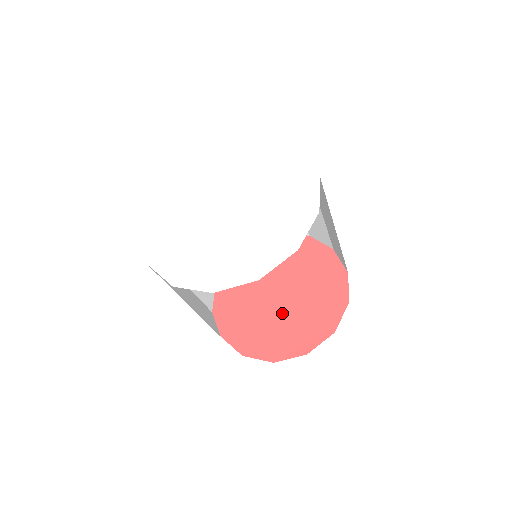
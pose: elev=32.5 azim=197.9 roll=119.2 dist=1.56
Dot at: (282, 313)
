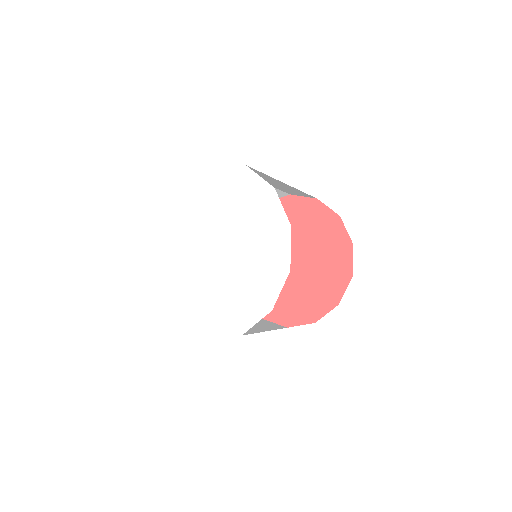
Dot at: occluded
